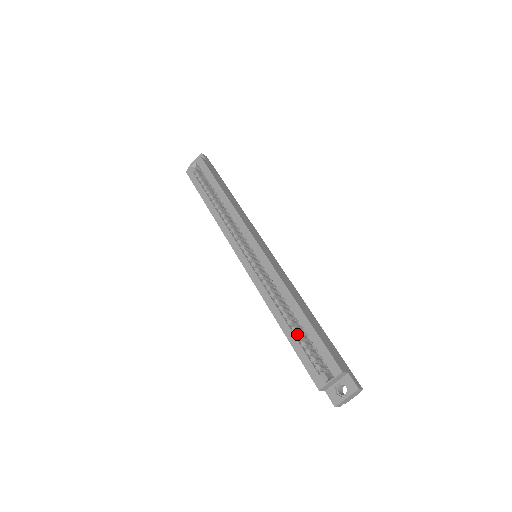
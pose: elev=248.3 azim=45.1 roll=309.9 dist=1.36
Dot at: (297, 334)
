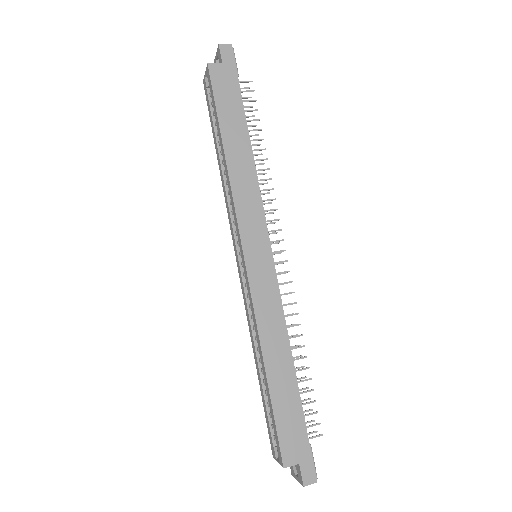
Dot at: occluded
